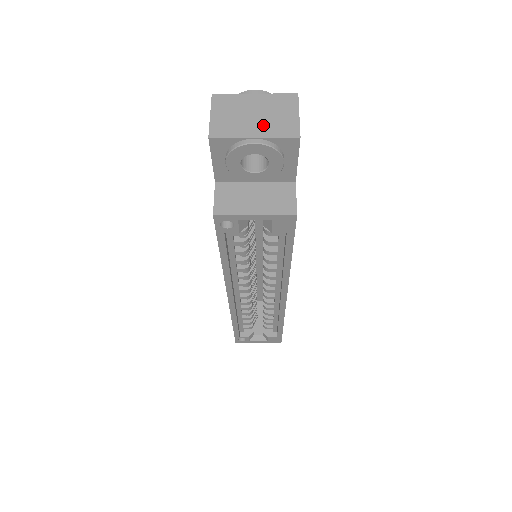
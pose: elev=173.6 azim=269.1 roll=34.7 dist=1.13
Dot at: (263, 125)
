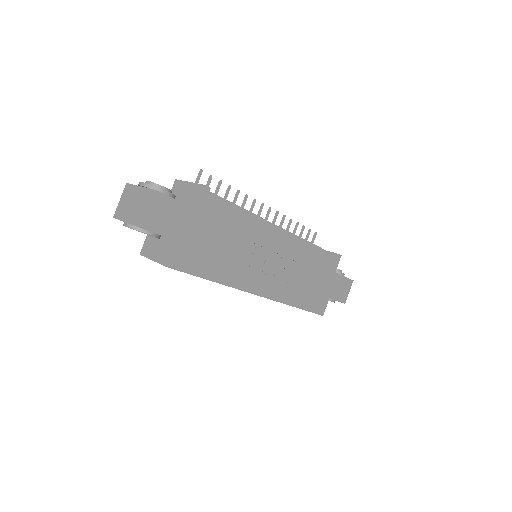
Dot at: (132, 213)
